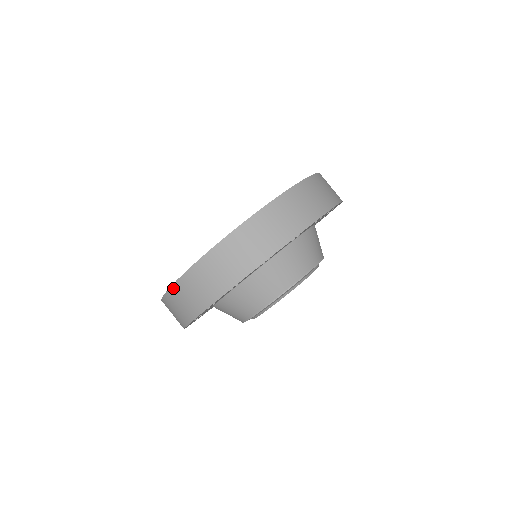
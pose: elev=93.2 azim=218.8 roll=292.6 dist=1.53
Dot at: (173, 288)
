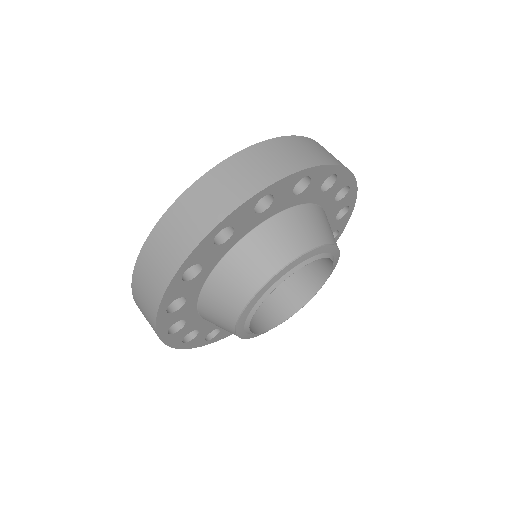
Dot at: (225, 163)
